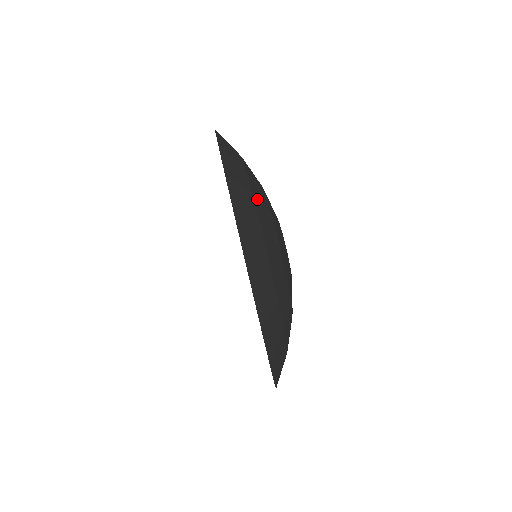
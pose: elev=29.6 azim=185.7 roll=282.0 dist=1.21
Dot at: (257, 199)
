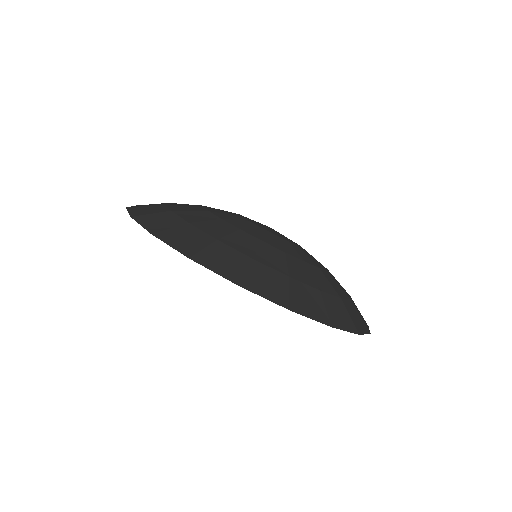
Dot at: (174, 205)
